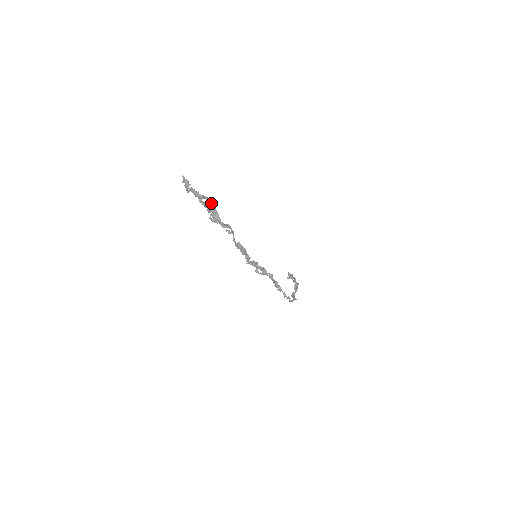
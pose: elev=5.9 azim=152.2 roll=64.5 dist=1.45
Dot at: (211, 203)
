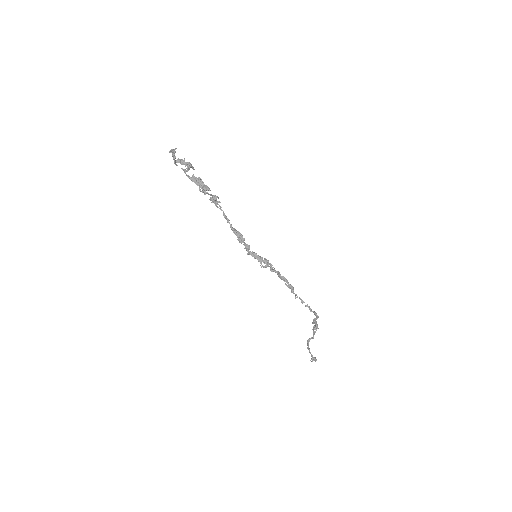
Dot at: occluded
